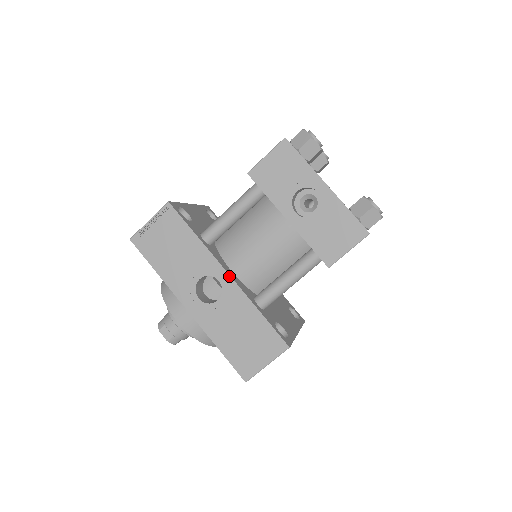
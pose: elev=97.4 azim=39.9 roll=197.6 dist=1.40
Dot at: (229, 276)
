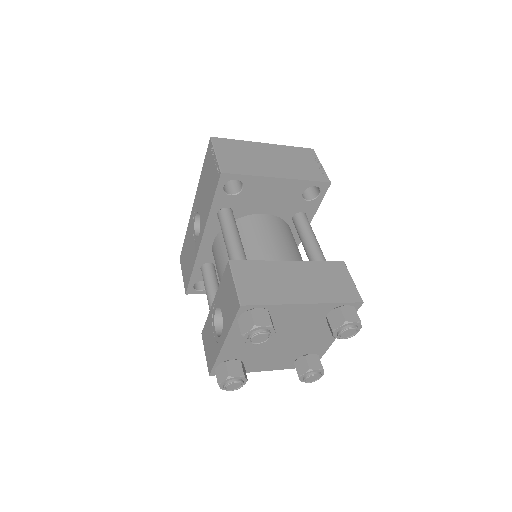
Dot at: (200, 243)
